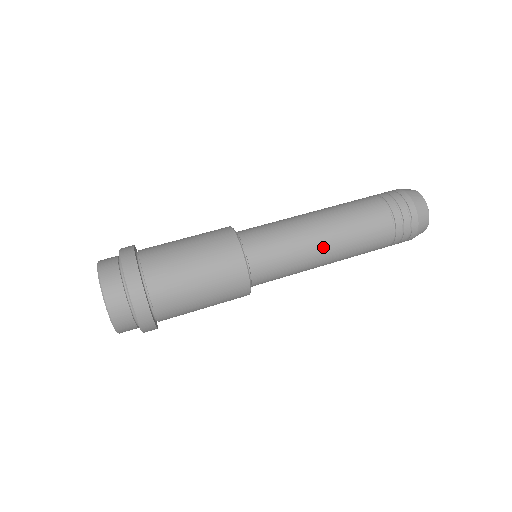
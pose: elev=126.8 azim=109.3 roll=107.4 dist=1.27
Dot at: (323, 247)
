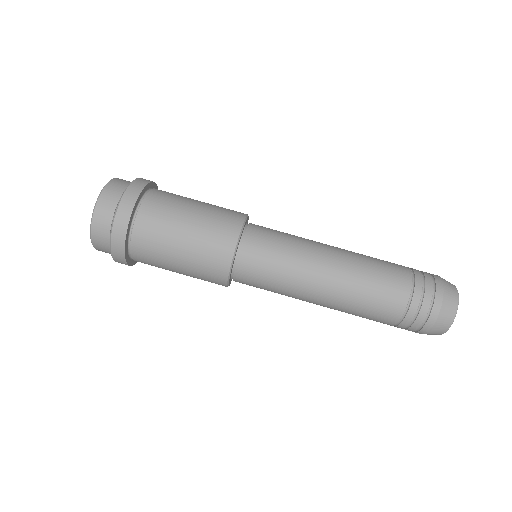
Dot at: (322, 278)
